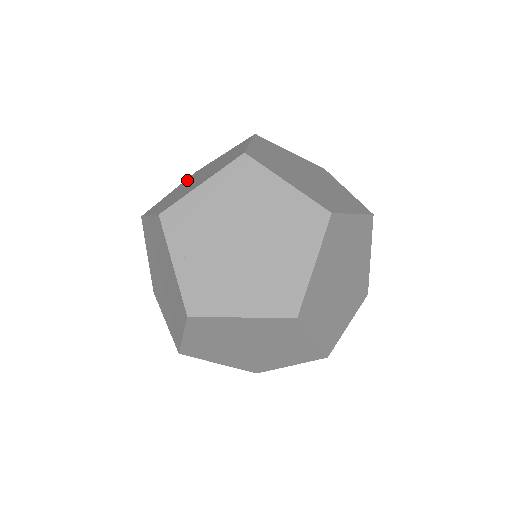
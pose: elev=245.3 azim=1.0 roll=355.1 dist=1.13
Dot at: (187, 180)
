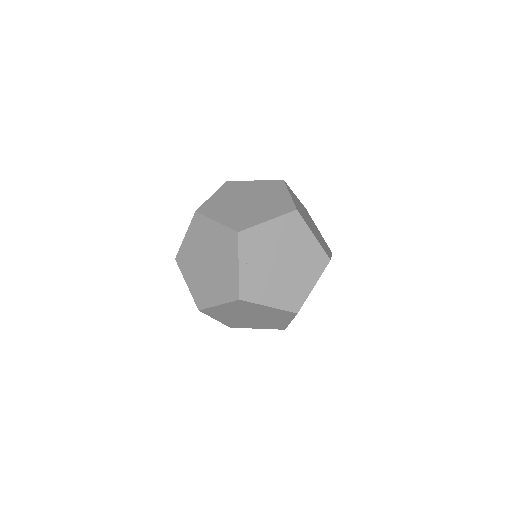
Dot at: (226, 191)
